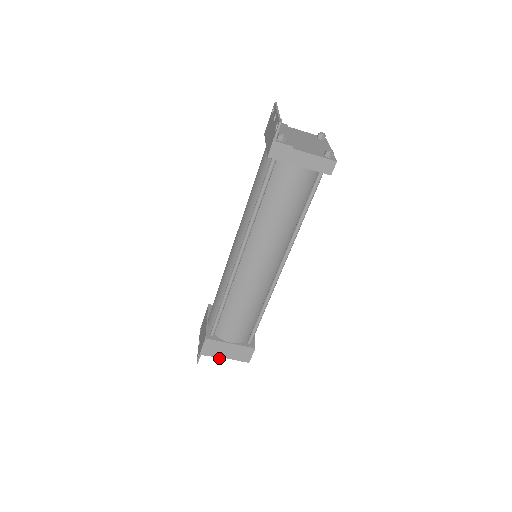
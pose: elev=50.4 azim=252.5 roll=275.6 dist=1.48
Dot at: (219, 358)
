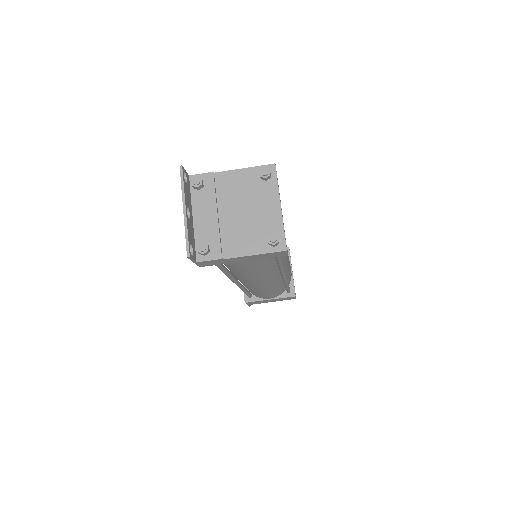
Dot at: occluded
